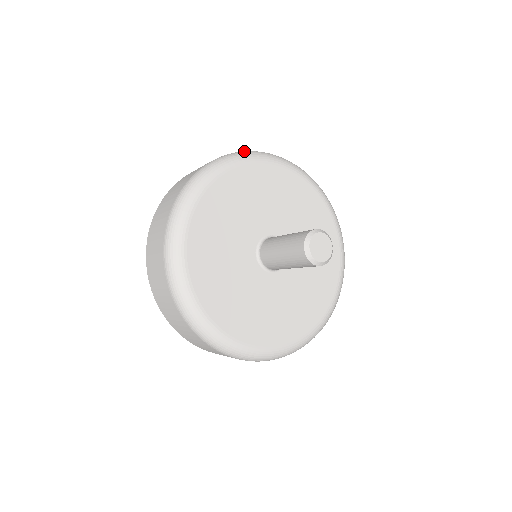
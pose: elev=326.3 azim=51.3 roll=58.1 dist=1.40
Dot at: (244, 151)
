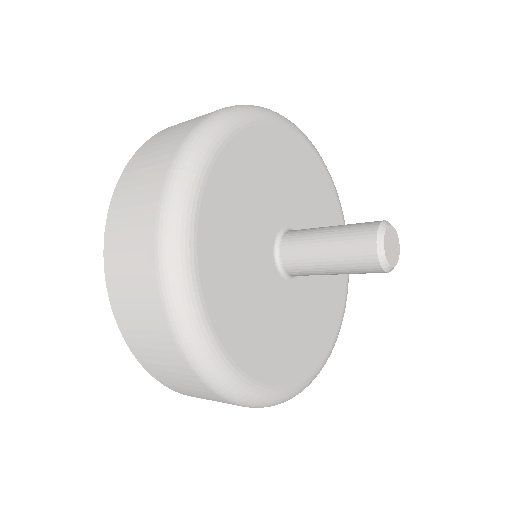
Dot at: (185, 147)
